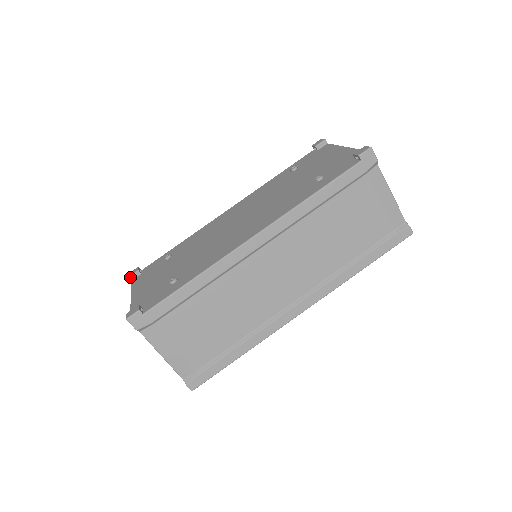
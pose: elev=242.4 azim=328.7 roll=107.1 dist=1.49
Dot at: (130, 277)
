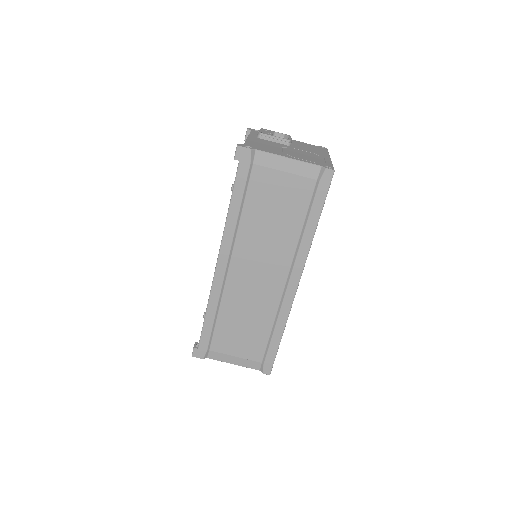
Dot at: occluded
